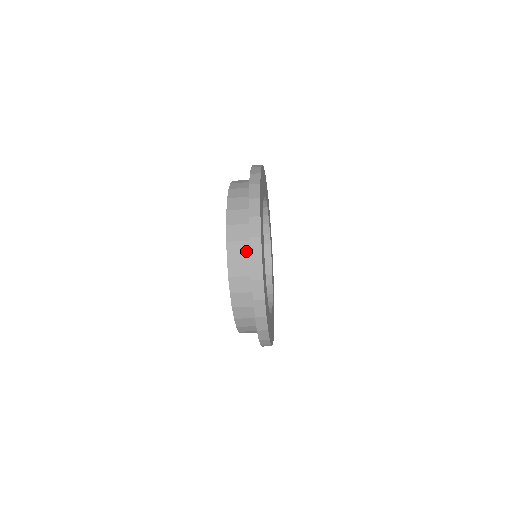
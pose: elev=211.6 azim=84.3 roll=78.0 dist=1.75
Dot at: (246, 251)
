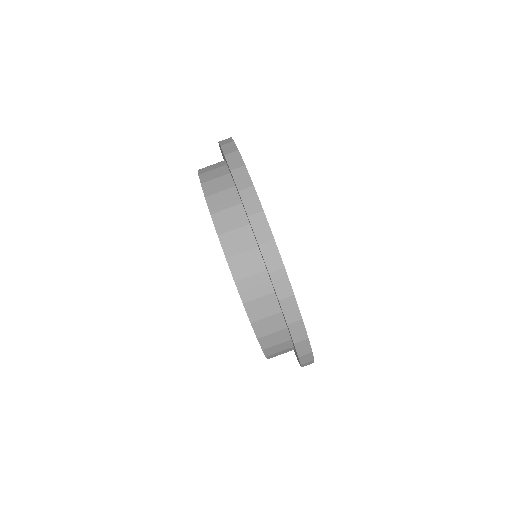
Dot at: occluded
